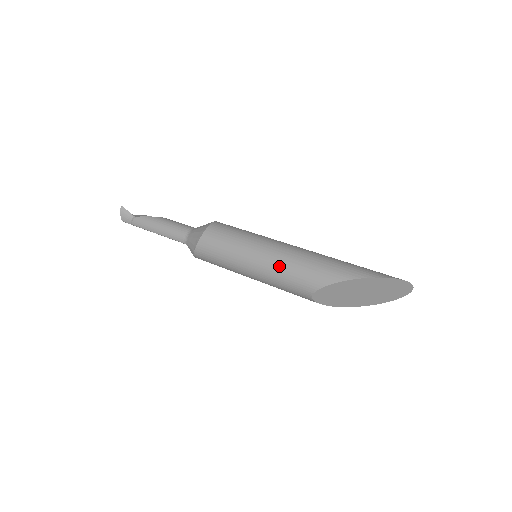
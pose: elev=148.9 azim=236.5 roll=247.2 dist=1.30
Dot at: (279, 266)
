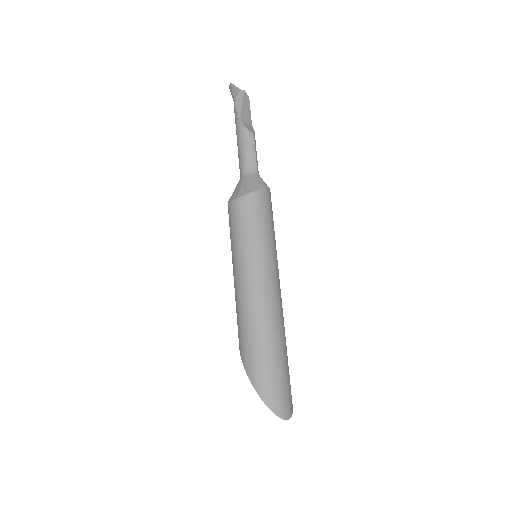
Dot at: (235, 297)
